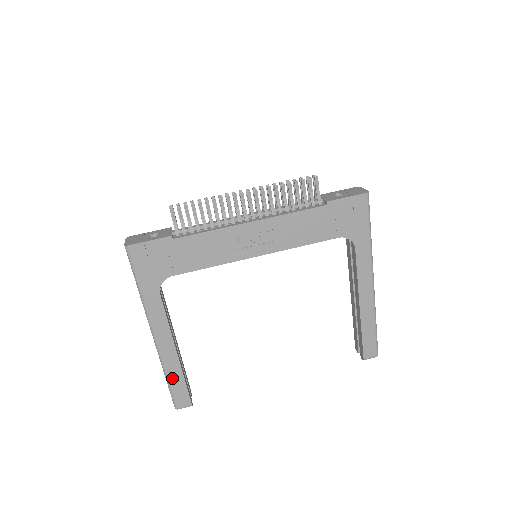
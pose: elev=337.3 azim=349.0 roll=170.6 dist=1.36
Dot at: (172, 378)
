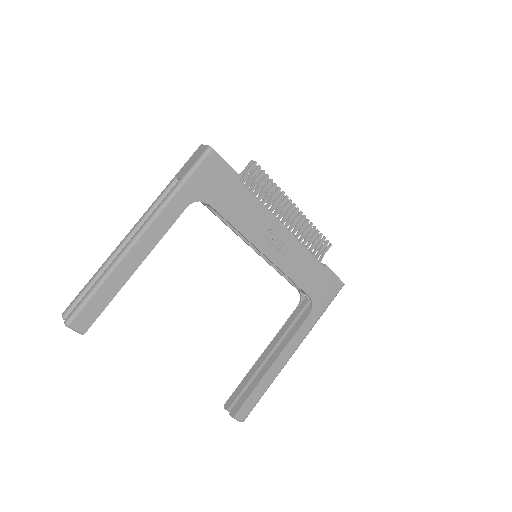
Dot at: (104, 288)
